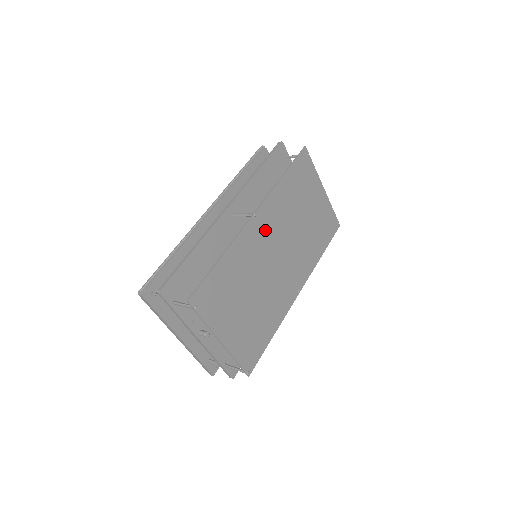
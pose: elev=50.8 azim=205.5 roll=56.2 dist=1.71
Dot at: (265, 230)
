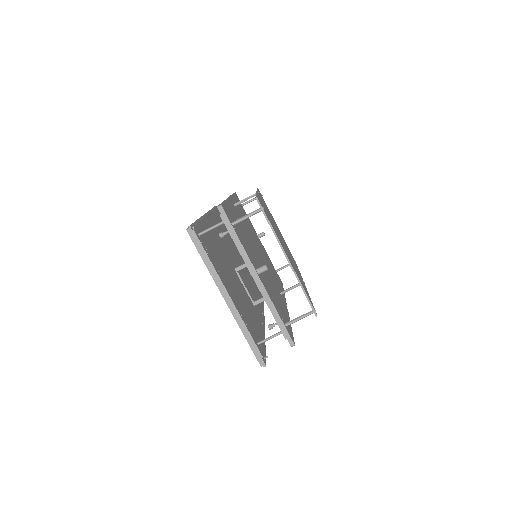
Dot at: occluded
